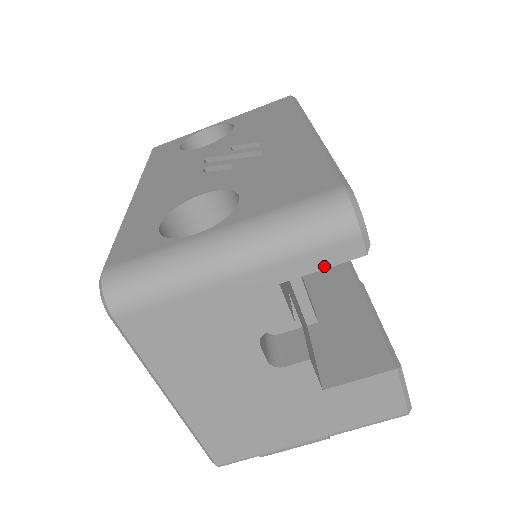
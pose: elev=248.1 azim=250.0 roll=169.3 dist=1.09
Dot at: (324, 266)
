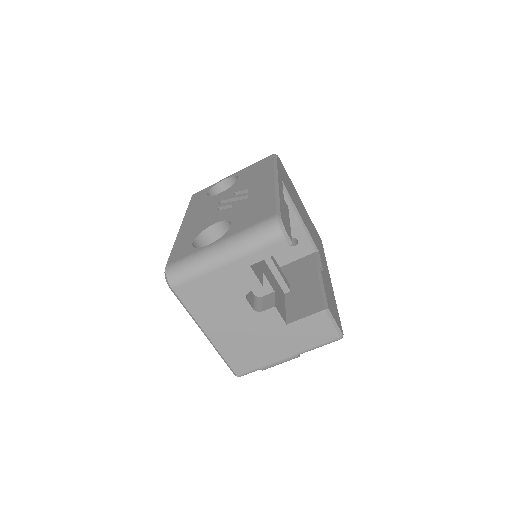
Dot at: (270, 255)
